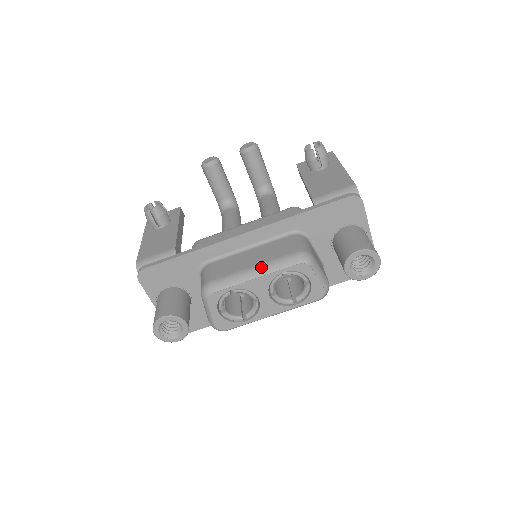
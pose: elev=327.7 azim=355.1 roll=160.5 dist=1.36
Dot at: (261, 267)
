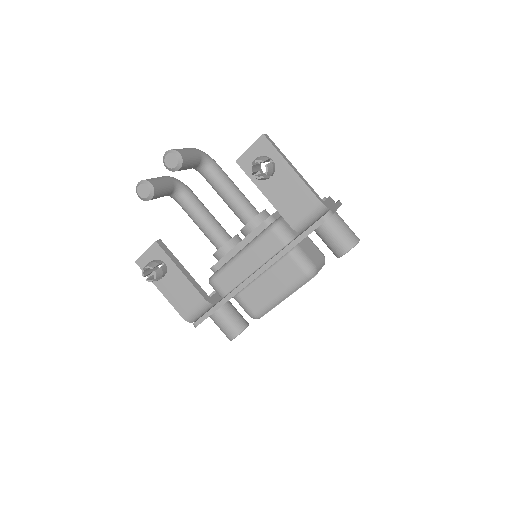
Dot at: (285, 293)
